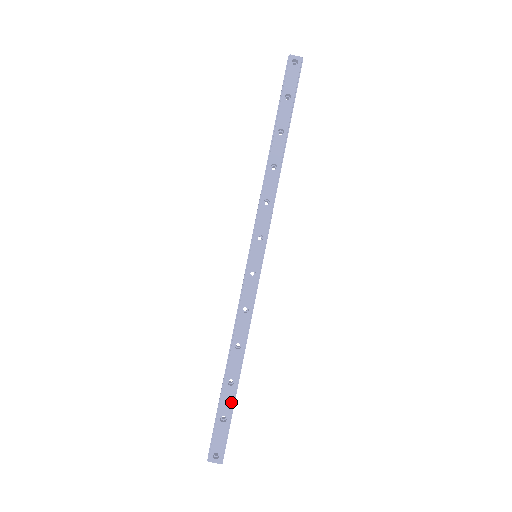
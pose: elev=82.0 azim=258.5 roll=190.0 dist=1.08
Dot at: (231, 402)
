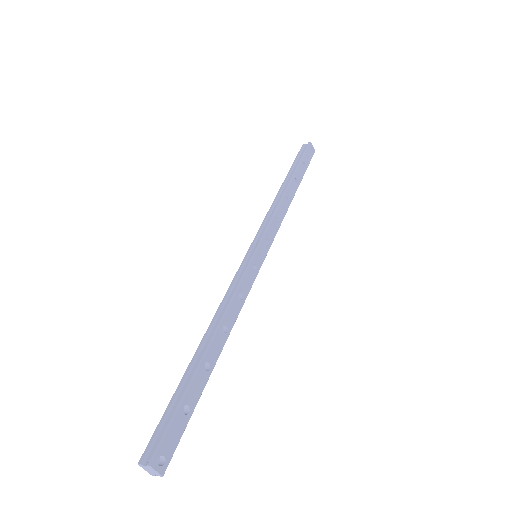
Dot at: (200, 391)
